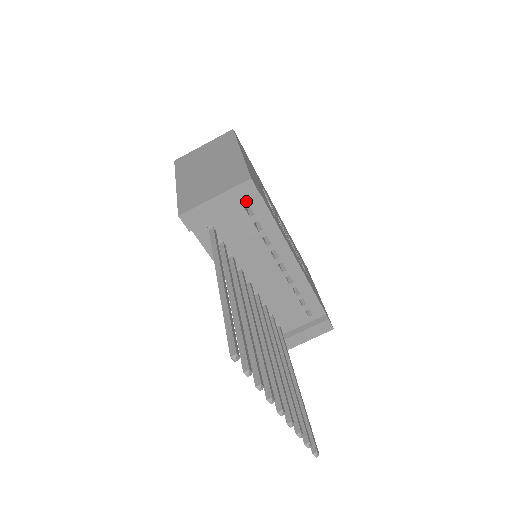
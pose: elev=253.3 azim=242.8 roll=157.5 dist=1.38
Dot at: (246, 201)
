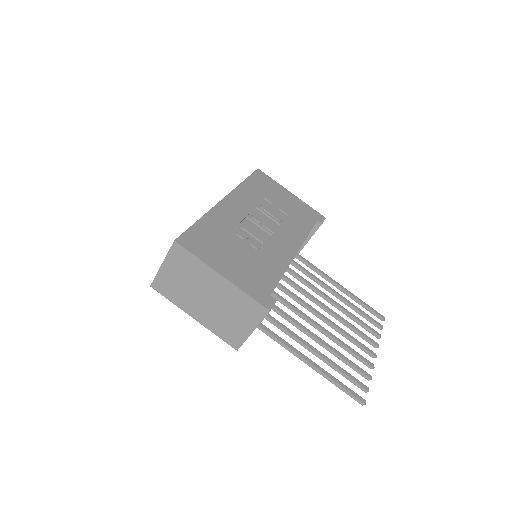
Dot at: occluded
